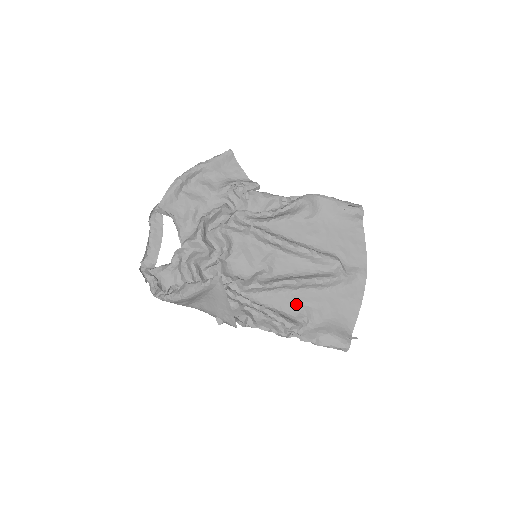
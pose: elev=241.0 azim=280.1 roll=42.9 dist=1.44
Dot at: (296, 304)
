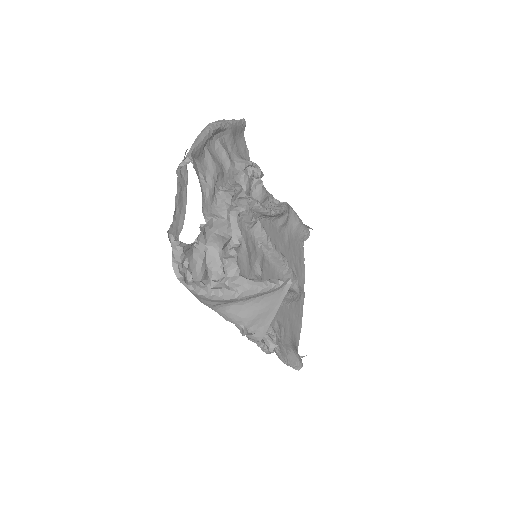
Dot at: occluded
